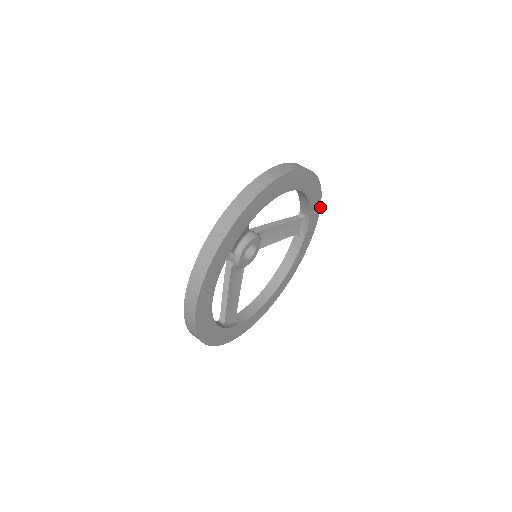
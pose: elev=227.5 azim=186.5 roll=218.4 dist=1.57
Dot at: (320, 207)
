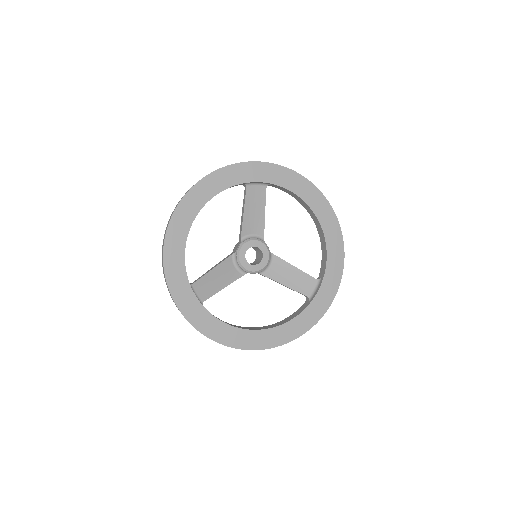
Dot at: occluded
